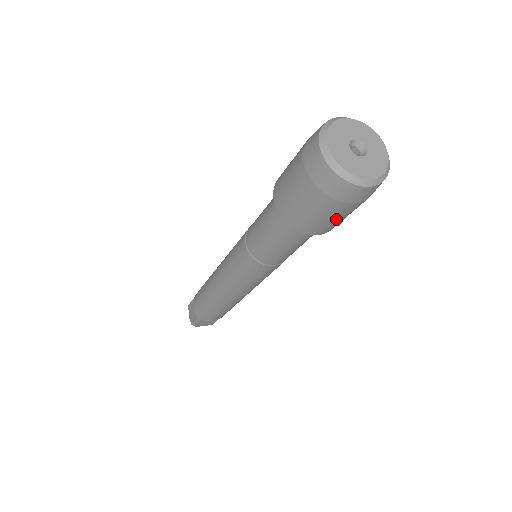
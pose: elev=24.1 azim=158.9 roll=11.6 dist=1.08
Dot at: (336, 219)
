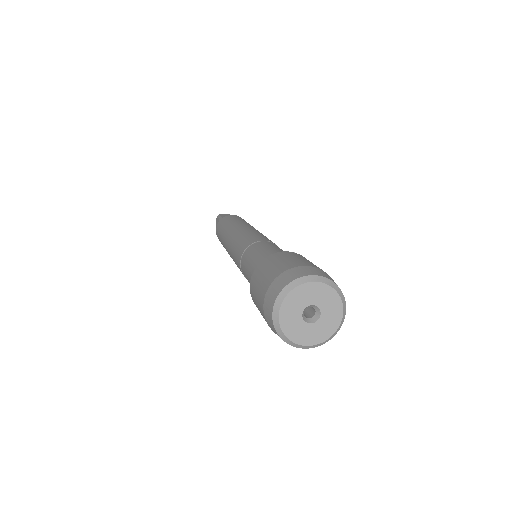
Dot at: occluded
